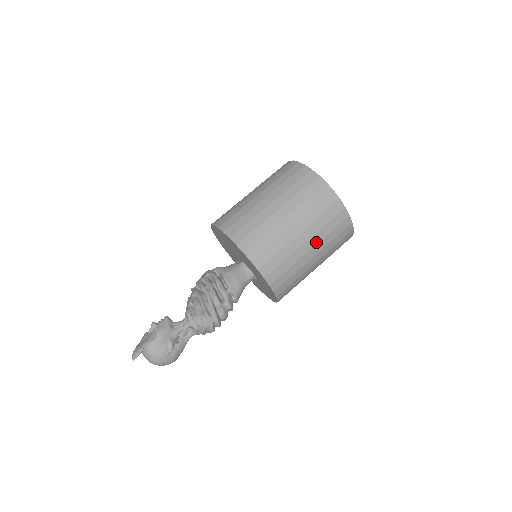
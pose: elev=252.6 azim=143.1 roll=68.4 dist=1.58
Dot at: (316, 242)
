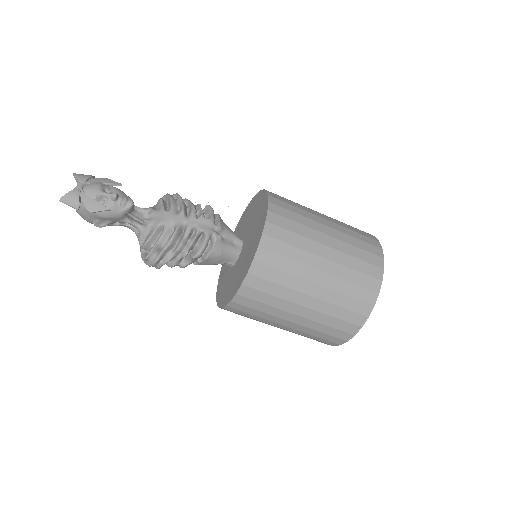
Dot at: (287, 330)
